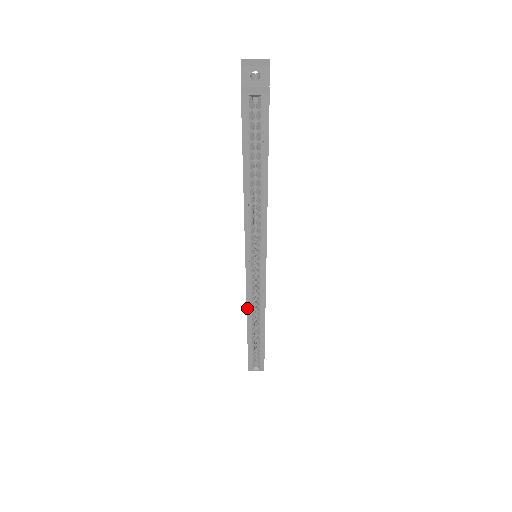
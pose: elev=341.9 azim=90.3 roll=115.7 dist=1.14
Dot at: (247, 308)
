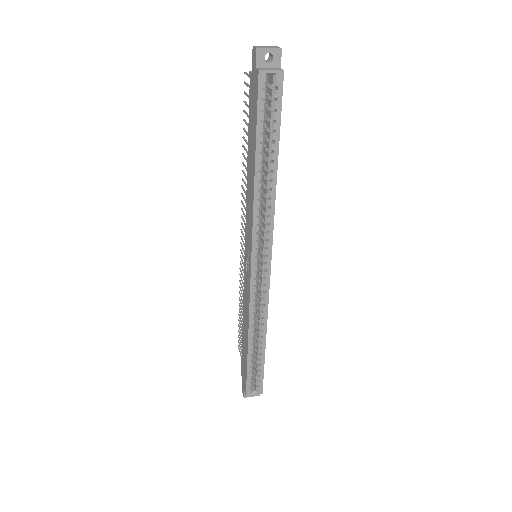
Dot at: (249, 314)
